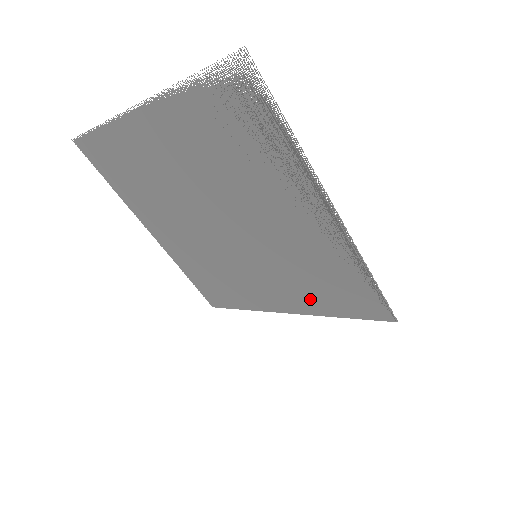
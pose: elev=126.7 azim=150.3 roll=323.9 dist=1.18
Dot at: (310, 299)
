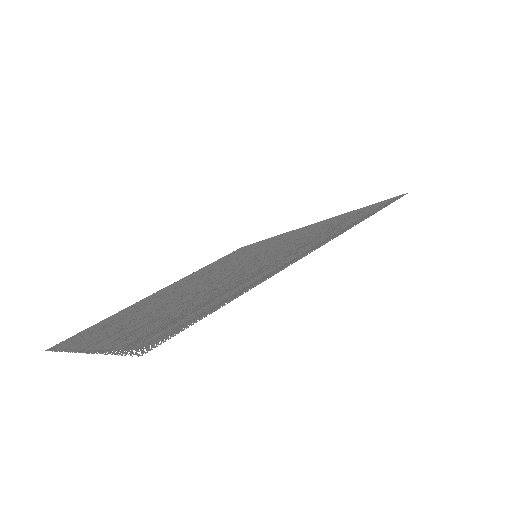
Dot at: occluded
